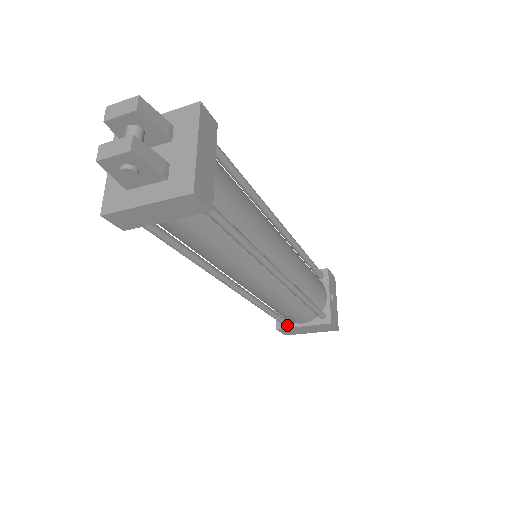
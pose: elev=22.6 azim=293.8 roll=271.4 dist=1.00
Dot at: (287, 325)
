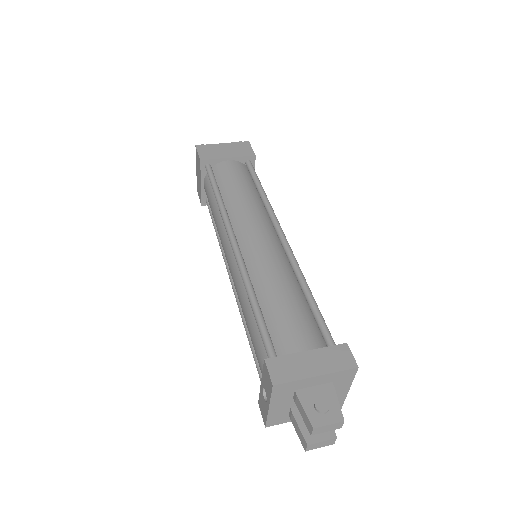
Dot at: occluded
